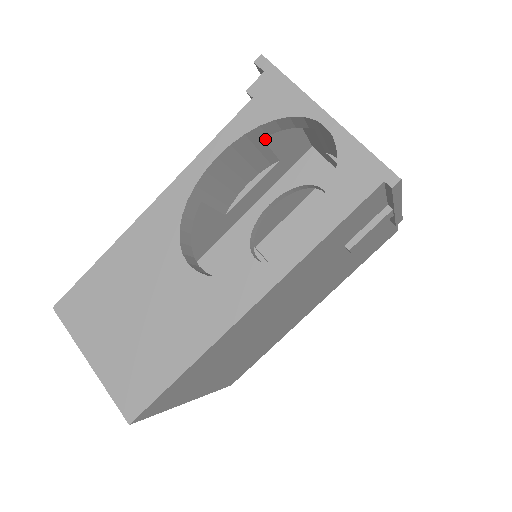
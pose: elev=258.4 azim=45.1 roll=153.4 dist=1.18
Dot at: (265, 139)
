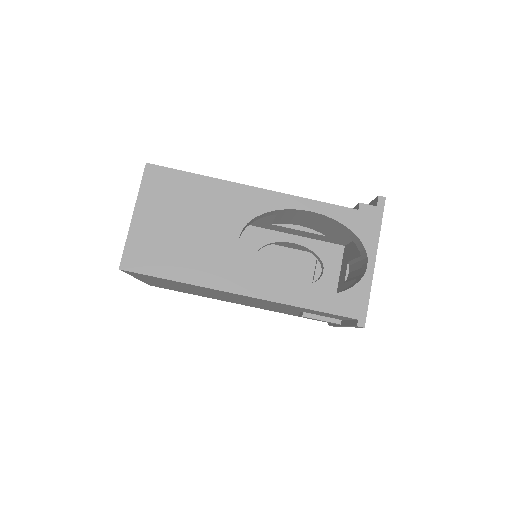
Dot at: (337, 228)
